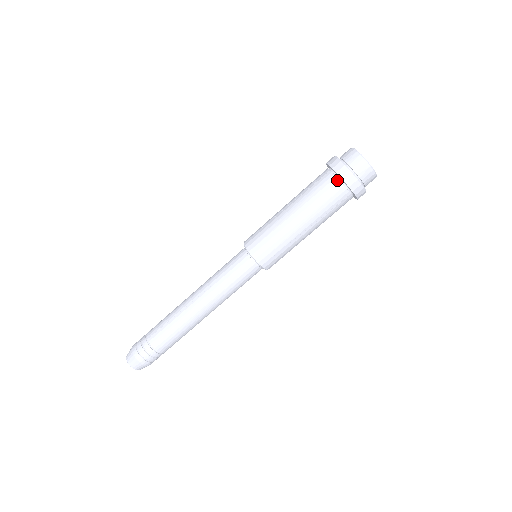
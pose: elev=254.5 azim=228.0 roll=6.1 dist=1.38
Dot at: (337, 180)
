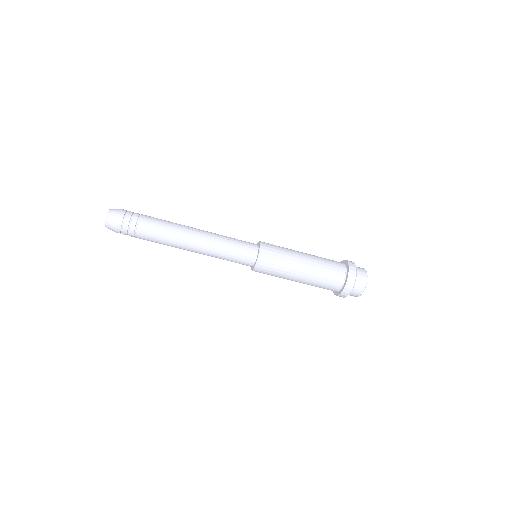
Dot at: (344, 270)
